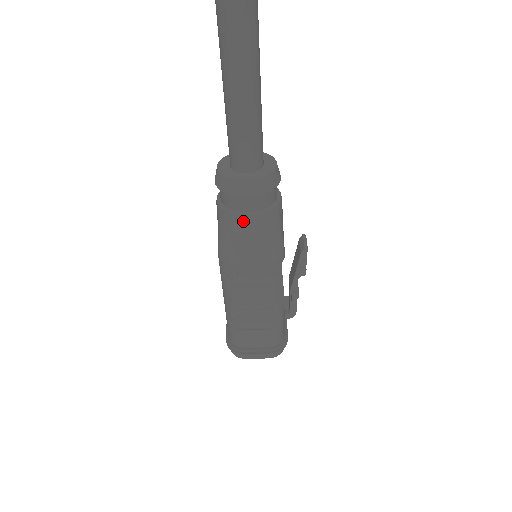
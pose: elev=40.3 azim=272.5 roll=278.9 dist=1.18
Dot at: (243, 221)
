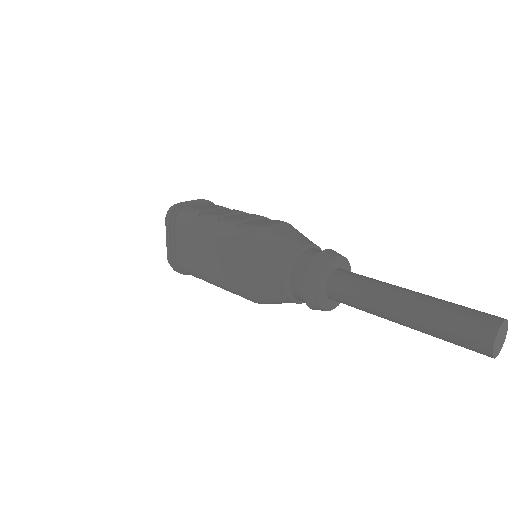
Dot at: occluded
